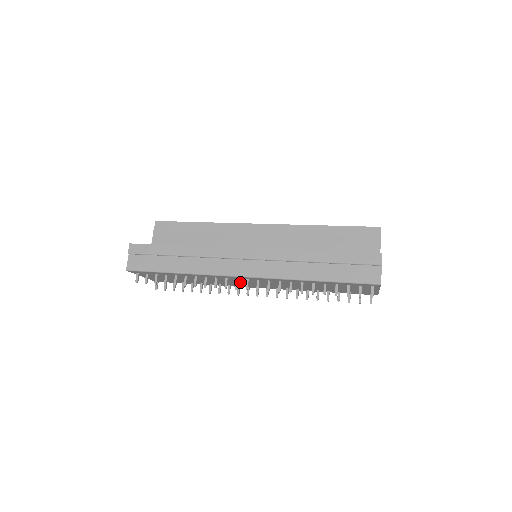
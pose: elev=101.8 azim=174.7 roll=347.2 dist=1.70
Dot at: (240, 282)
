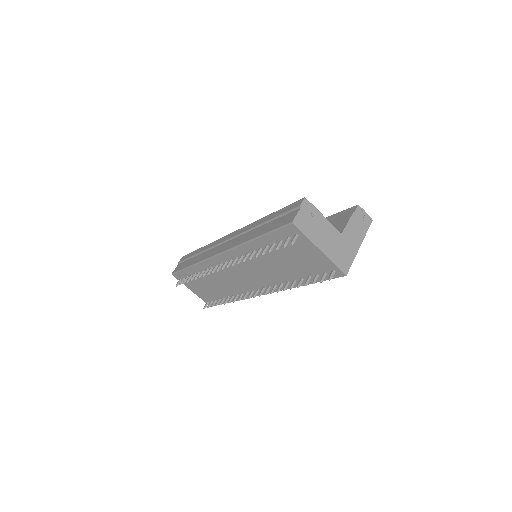
Dot at: (236, 277)
